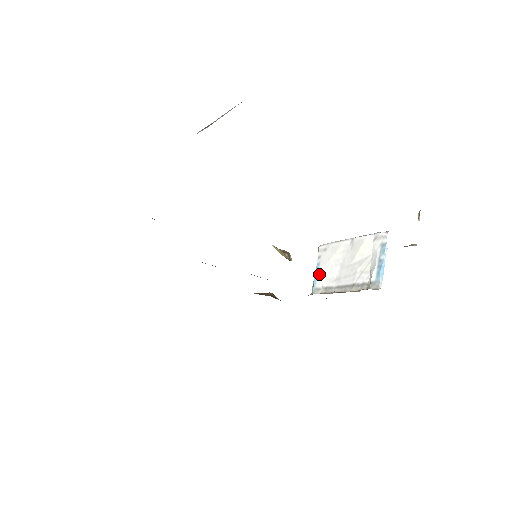
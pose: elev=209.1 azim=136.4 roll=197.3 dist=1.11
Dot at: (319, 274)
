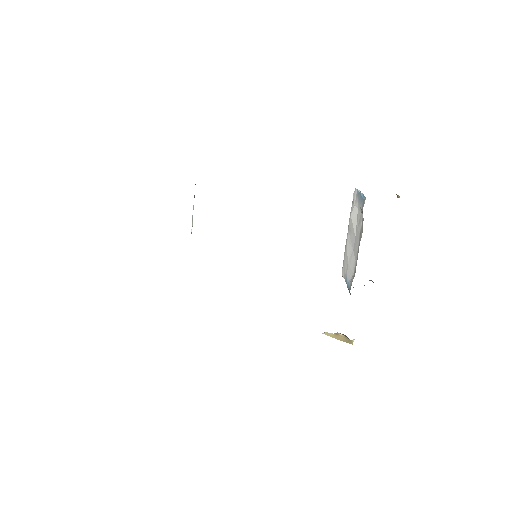
Dot at: (348, 280)
